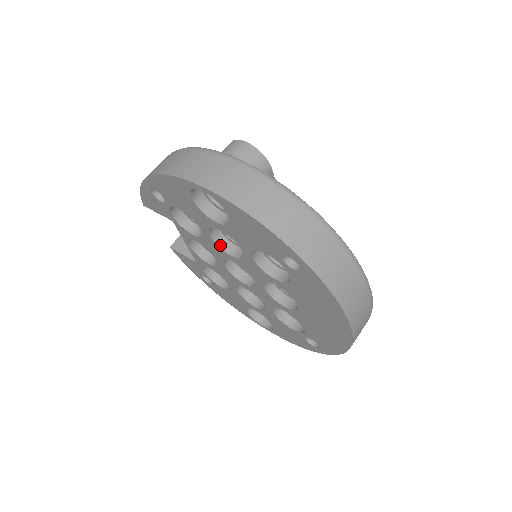
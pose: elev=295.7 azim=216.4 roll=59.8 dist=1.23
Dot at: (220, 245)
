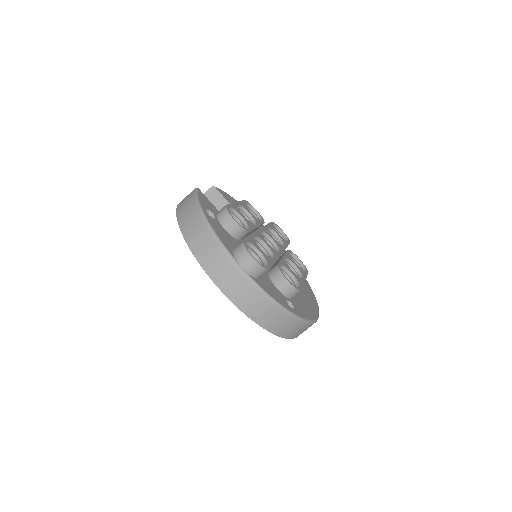
Dot at: occluded
